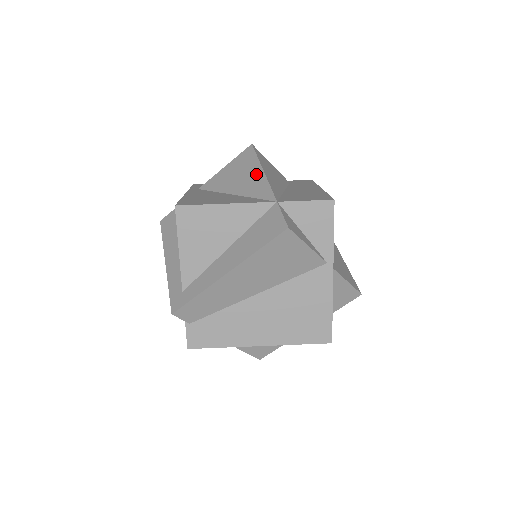
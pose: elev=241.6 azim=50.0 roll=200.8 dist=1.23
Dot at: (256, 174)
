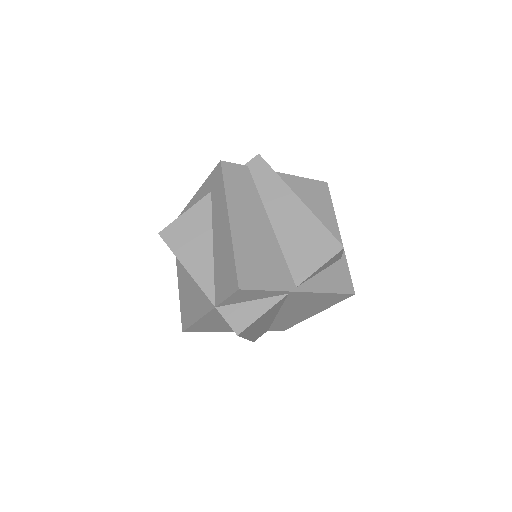
Dot at: occluded
